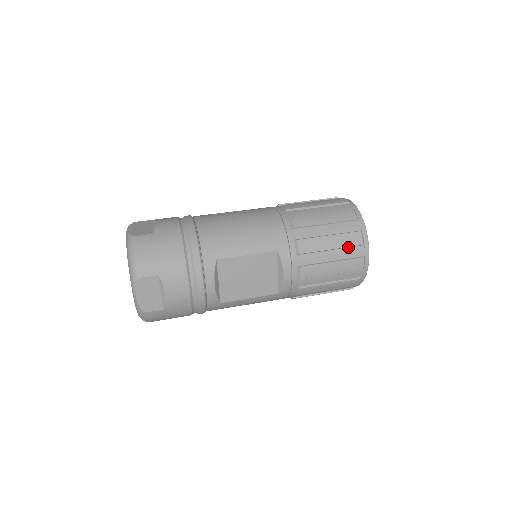
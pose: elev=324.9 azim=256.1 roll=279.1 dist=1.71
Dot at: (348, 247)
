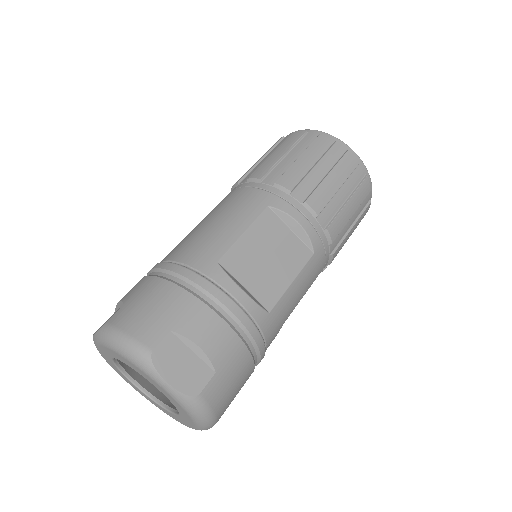
Dot at: (325, 154)
